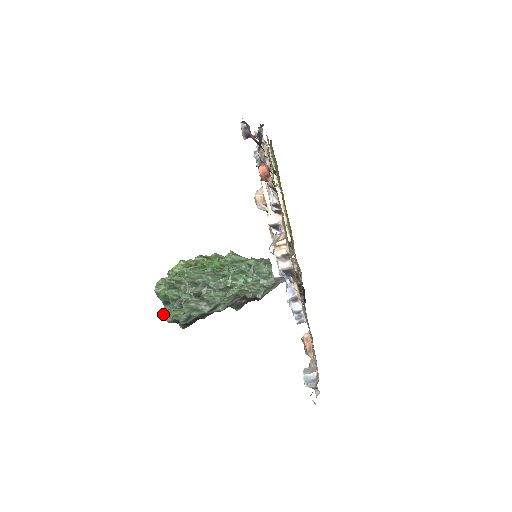
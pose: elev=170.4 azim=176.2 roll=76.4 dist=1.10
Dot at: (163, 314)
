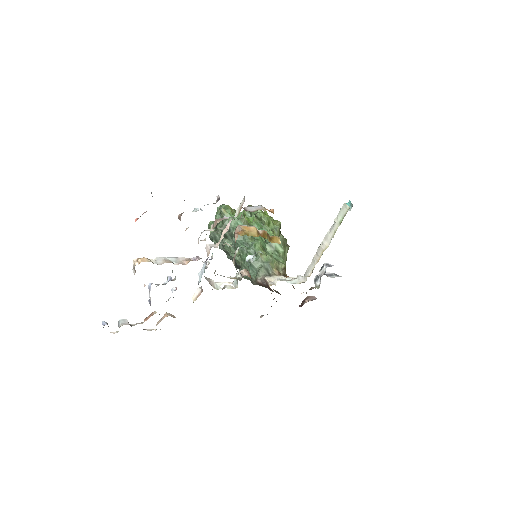
Dot at: (210, 223)
